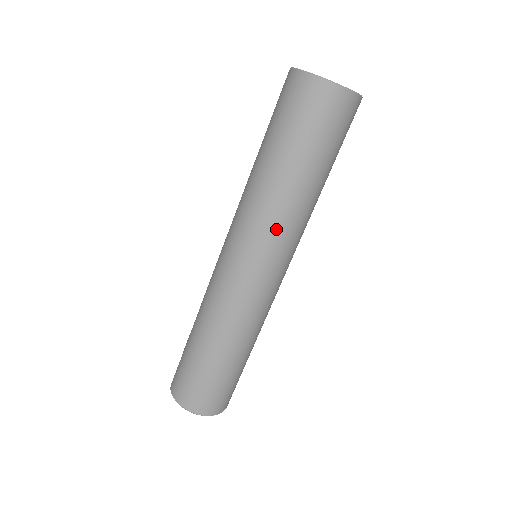
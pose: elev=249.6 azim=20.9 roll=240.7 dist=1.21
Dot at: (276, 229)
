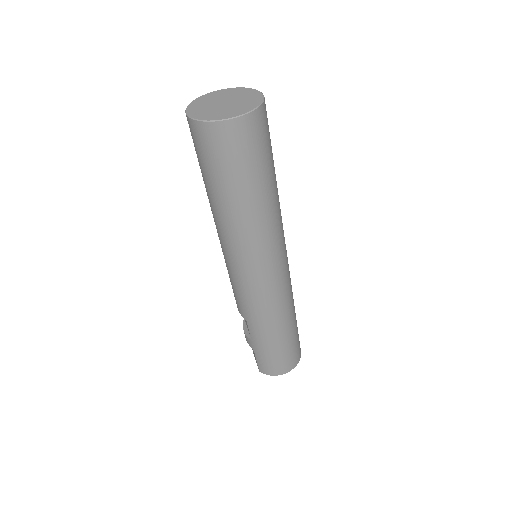
Dot at: (275, 236)
